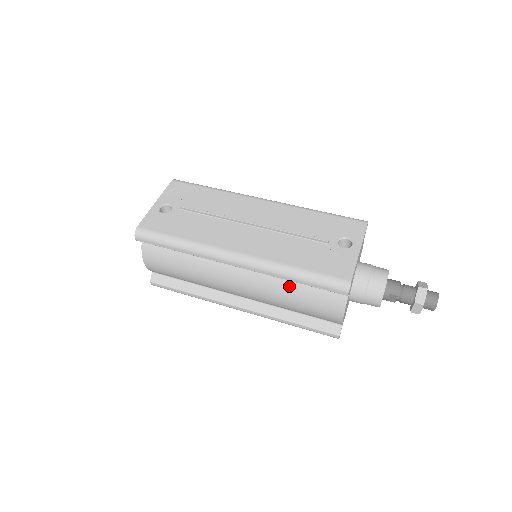
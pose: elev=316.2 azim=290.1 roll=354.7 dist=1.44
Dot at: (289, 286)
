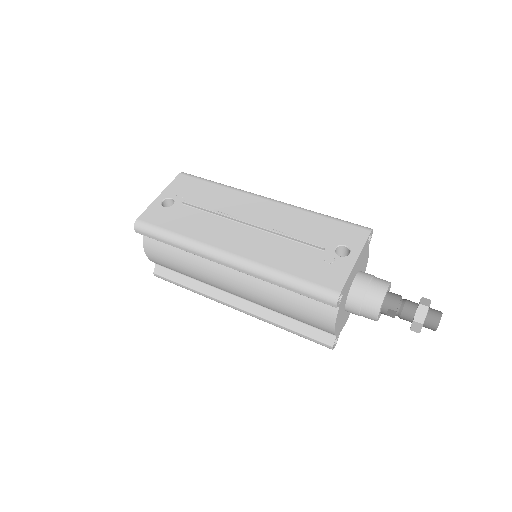
Dot at: (280, 291)
